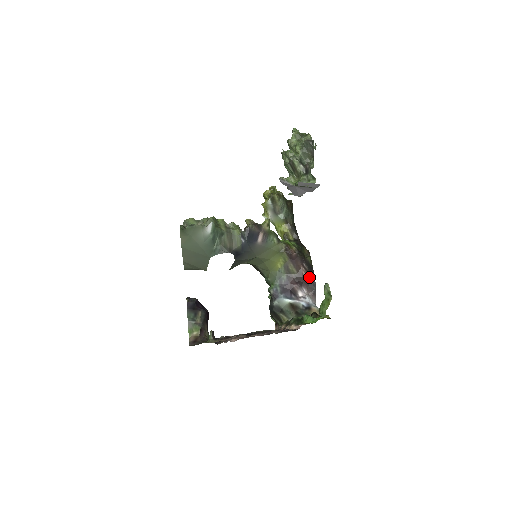
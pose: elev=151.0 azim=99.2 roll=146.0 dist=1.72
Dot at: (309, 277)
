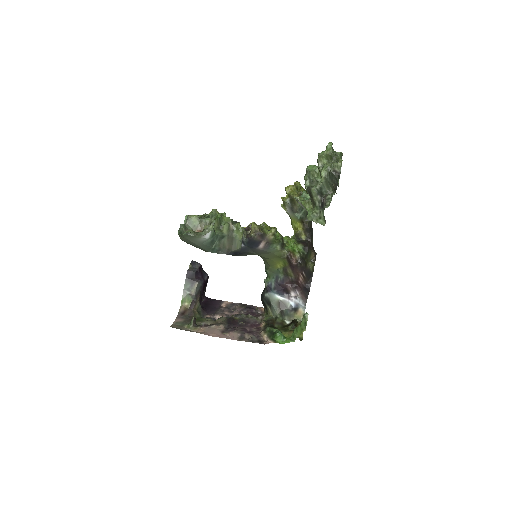
Dot at: (305, 283)
